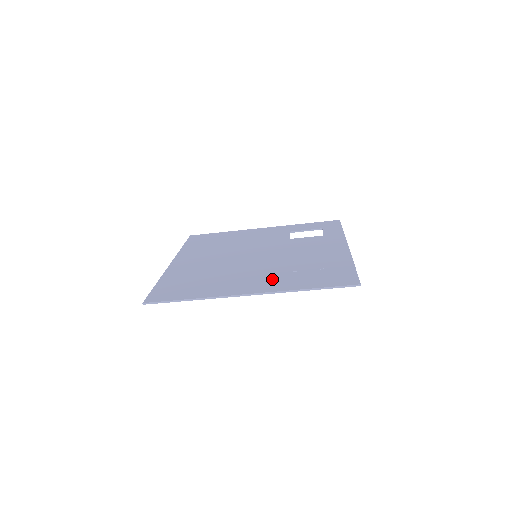
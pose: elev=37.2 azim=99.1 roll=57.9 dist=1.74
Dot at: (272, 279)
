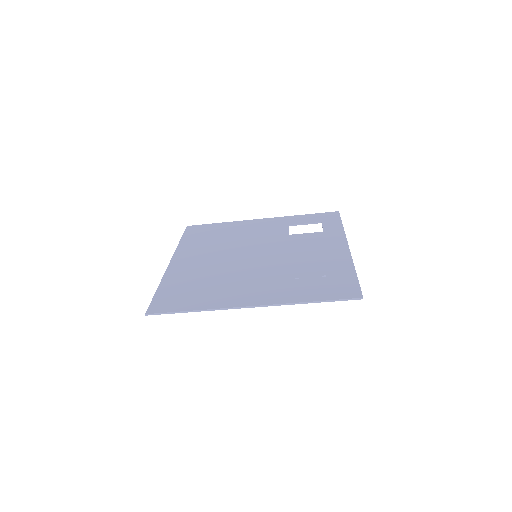
Dot at: (274, 288)
